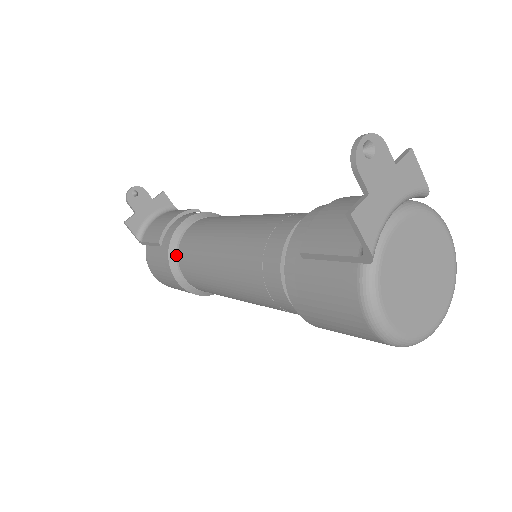
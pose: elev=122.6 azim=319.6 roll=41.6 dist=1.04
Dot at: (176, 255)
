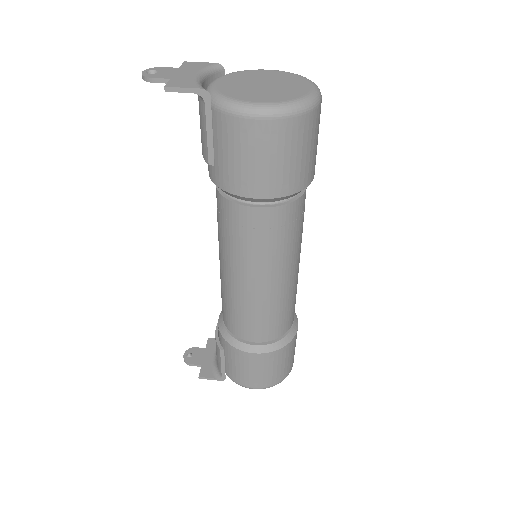
Dot at: (232, 337)
